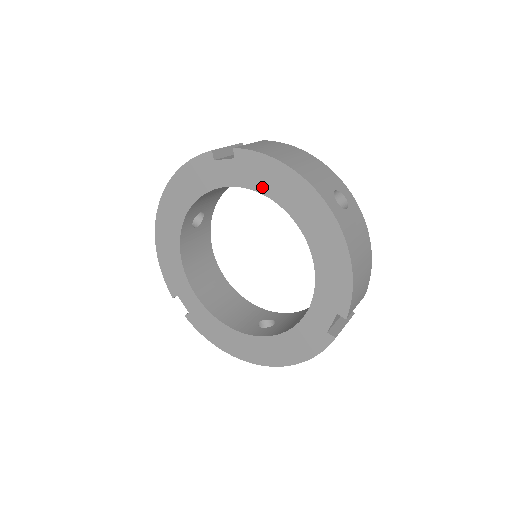
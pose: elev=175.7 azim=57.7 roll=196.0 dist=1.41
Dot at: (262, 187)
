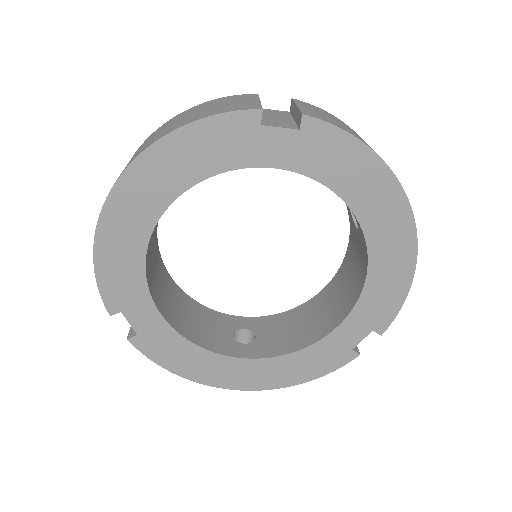
Dot at: (330, 177)
